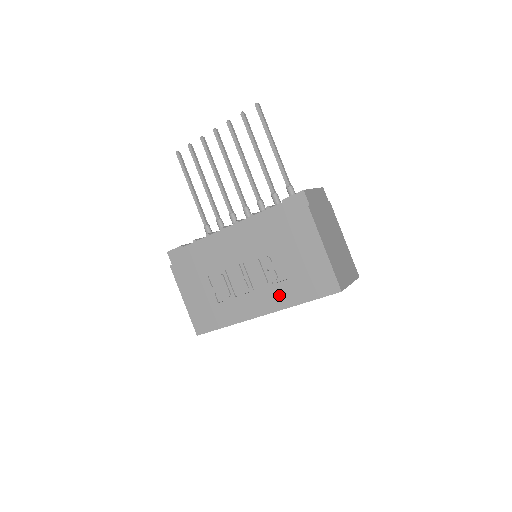
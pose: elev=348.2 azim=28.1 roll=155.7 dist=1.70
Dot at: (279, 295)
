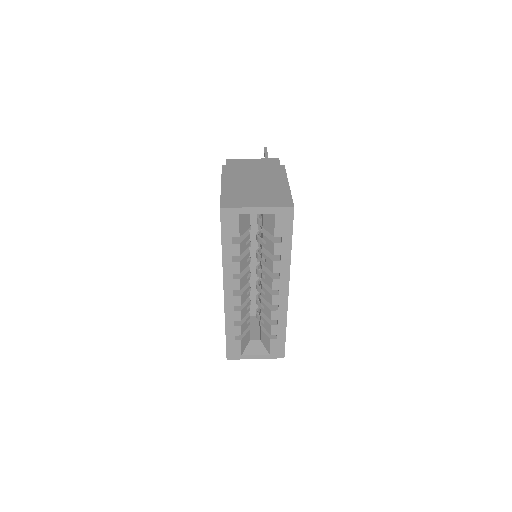
Dot at: occluded
